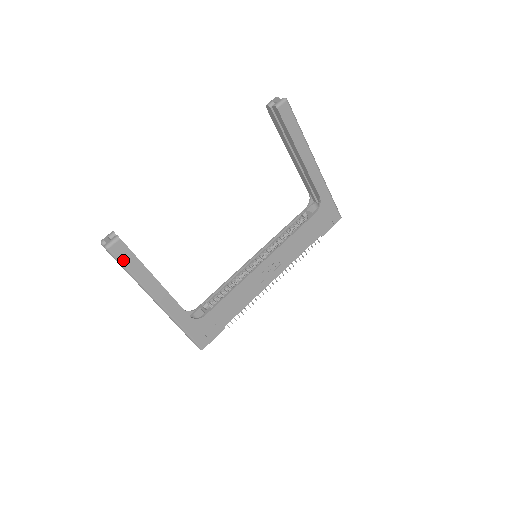
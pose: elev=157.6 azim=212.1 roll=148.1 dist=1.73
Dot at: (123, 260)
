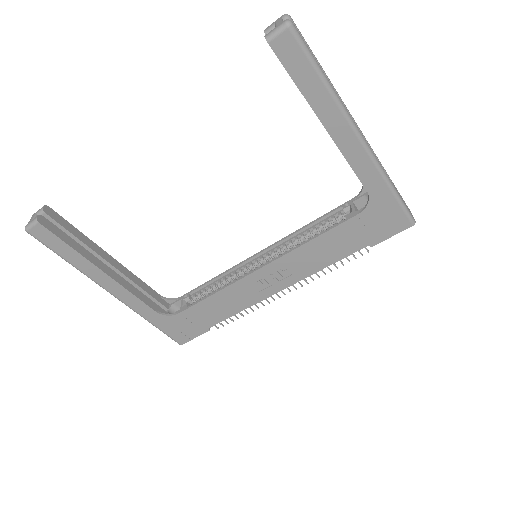
Dot at: (50, 245)
